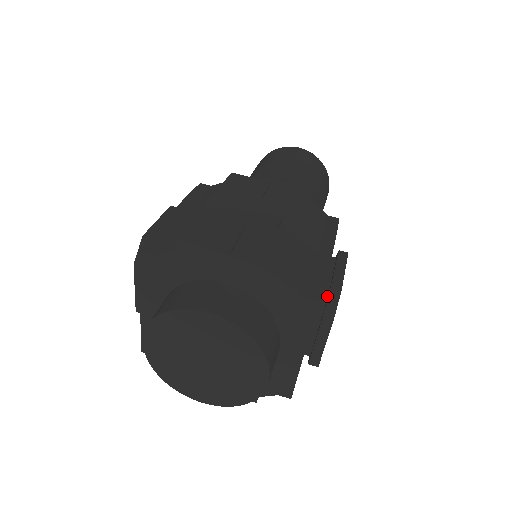
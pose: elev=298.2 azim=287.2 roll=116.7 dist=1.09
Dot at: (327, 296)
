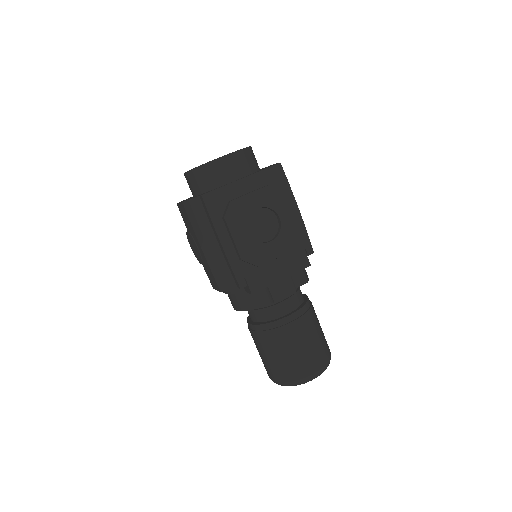
Dot at: occluded
